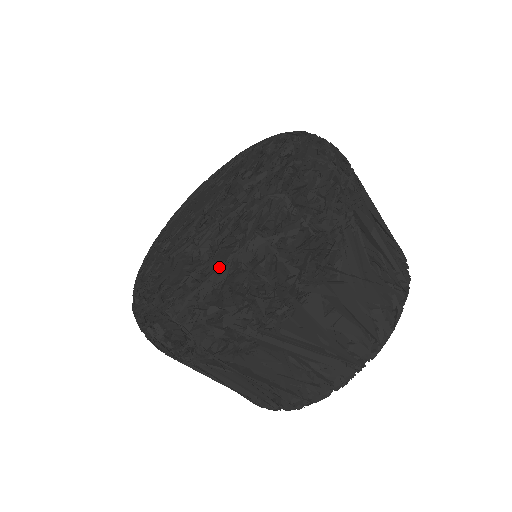
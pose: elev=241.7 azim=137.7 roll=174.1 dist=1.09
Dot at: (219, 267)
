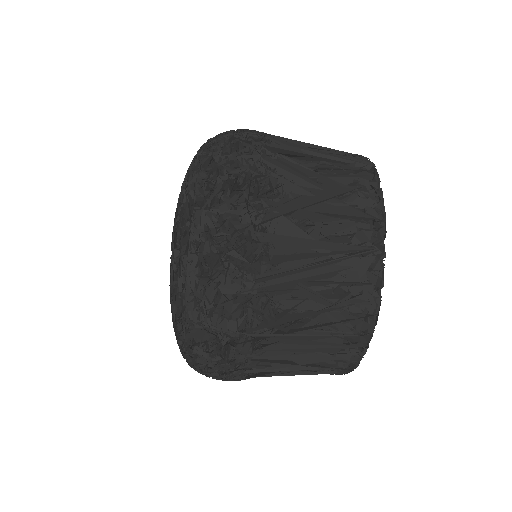
Dot at: (187, 256)
